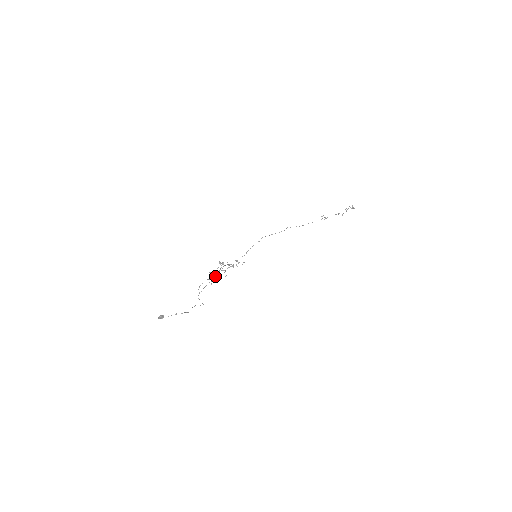
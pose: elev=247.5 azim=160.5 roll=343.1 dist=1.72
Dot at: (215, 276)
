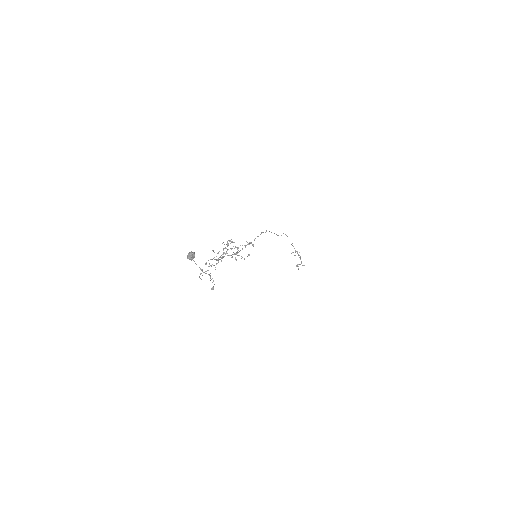
Dot at: occluded
